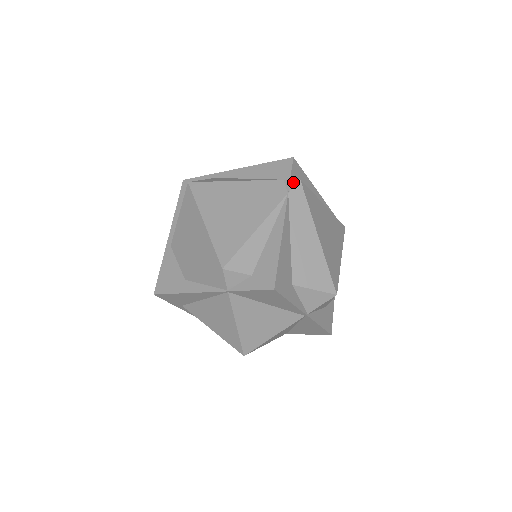
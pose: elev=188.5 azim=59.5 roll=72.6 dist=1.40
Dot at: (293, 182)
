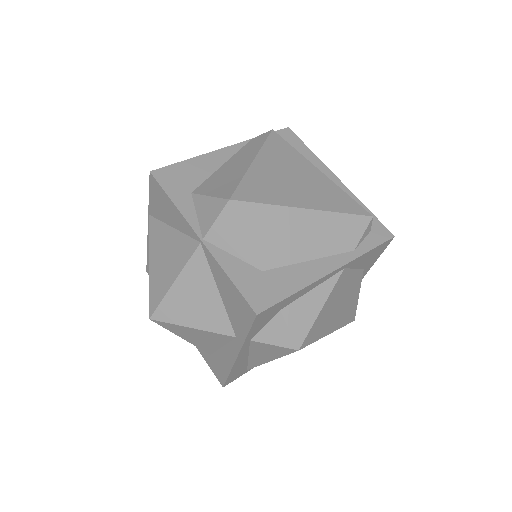
Dot at: occluded
